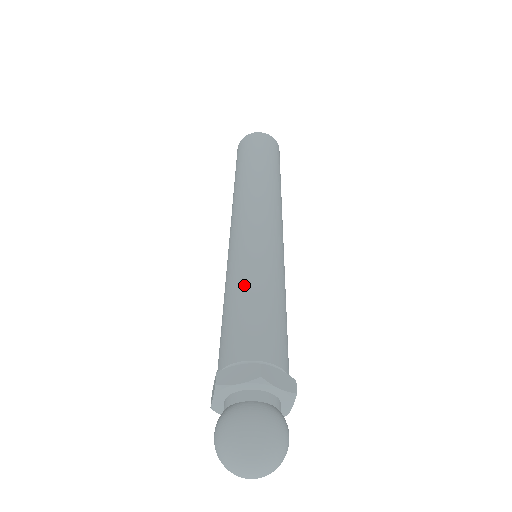
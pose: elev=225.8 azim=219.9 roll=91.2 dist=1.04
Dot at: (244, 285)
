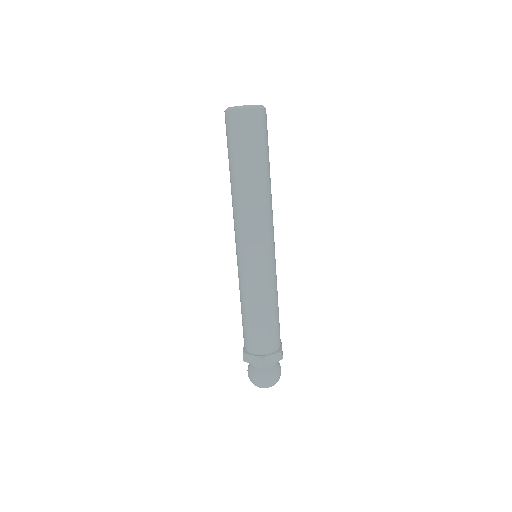
Dot at: (269, 303)
